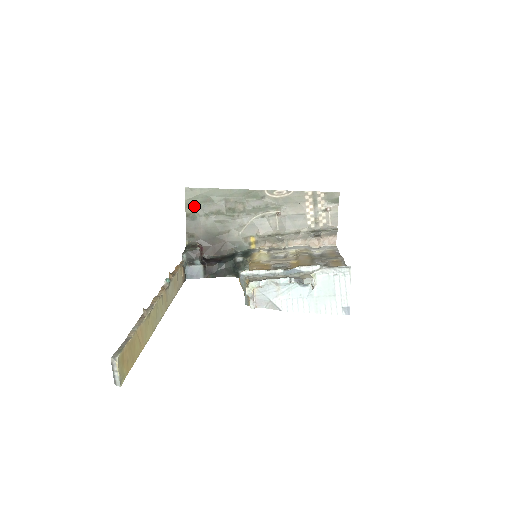
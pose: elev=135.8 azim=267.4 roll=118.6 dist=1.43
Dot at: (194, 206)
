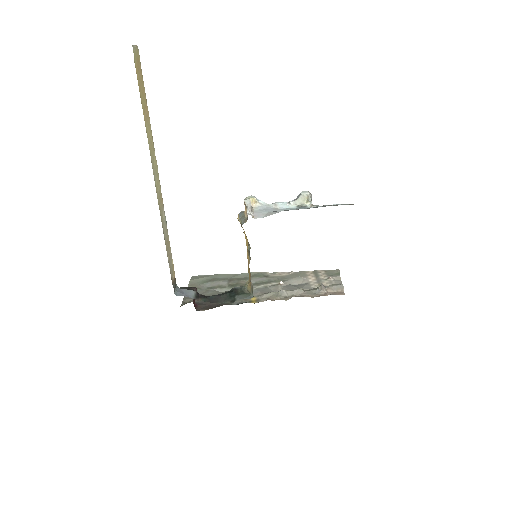
Dot at: (197, 284)
